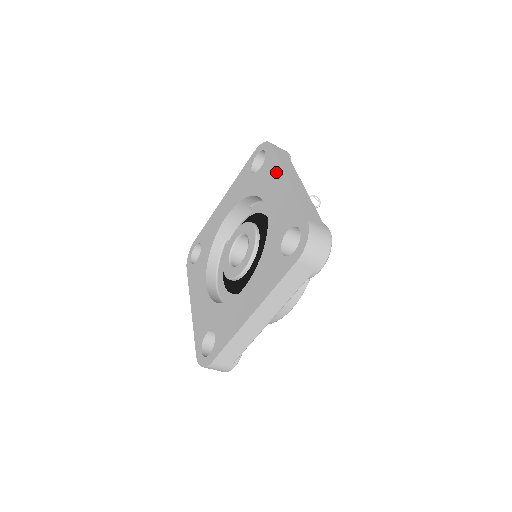
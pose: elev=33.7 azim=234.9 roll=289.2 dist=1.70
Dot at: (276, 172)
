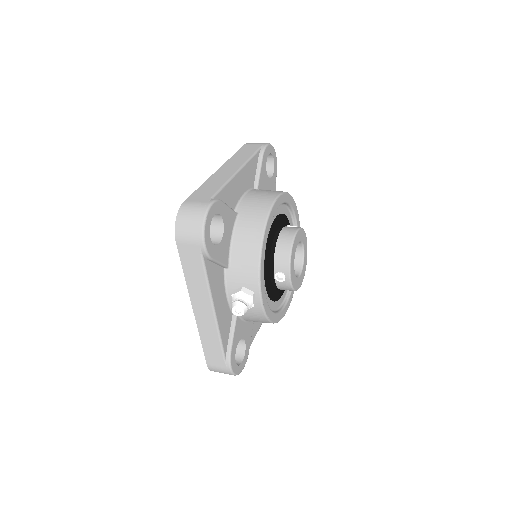
Dot at: occluded
